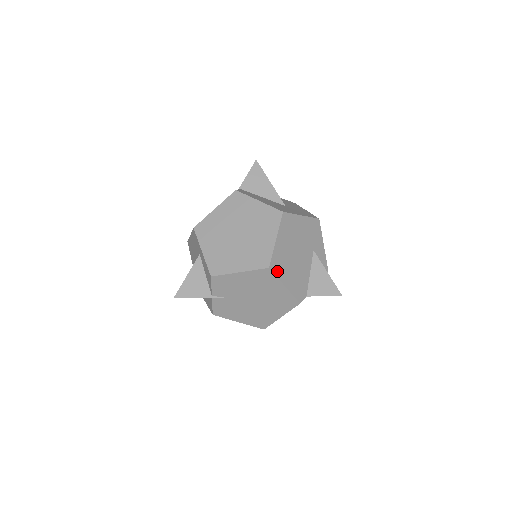
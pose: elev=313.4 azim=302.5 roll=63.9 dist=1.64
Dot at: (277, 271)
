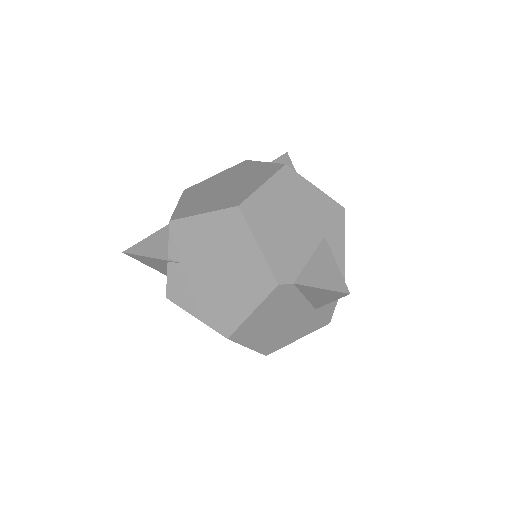
Dot at: (251, 218)
